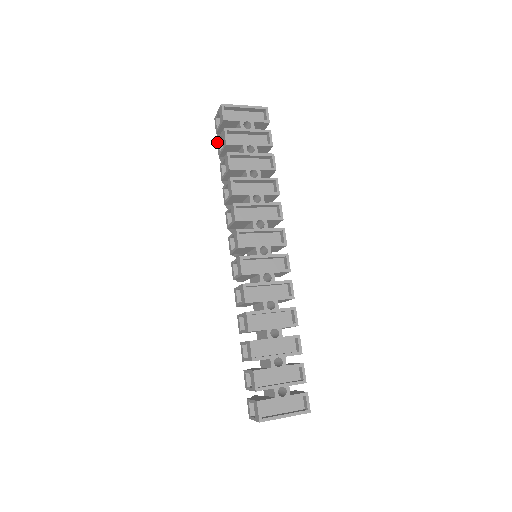
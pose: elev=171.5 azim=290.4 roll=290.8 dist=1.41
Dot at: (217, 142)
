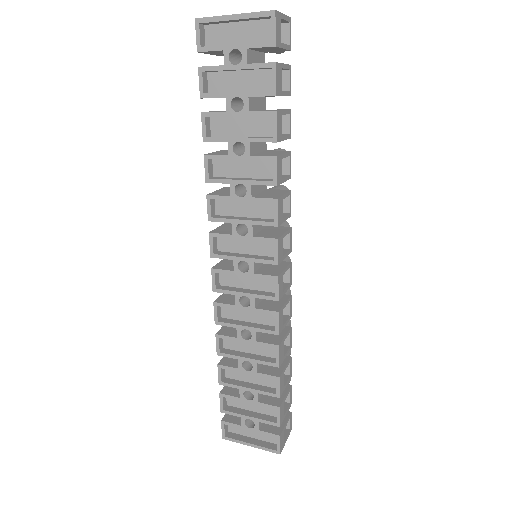
Dot at: occluded
